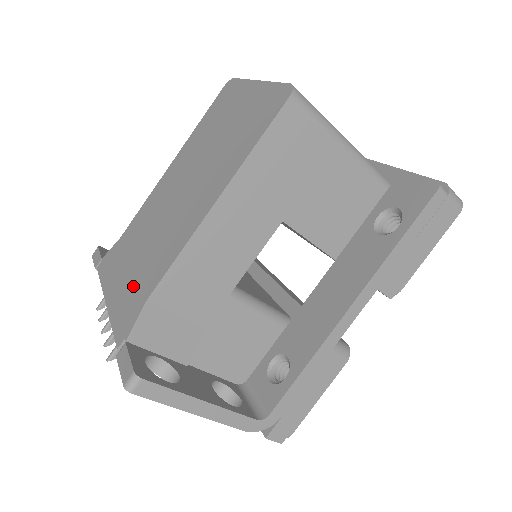
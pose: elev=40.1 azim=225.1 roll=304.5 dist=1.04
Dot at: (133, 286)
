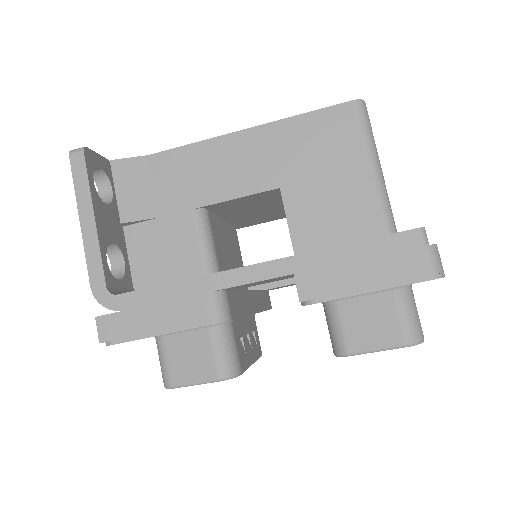
Dot at: occluded
